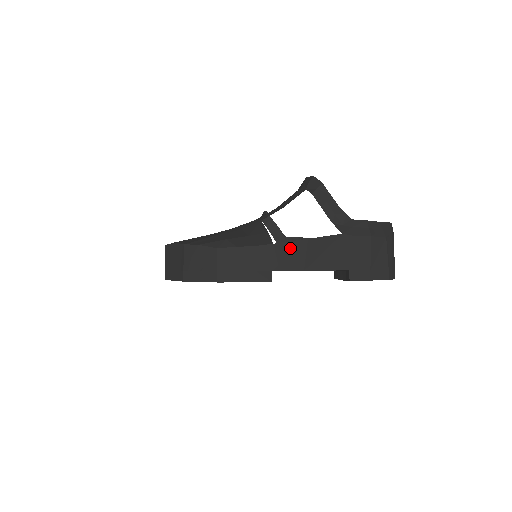
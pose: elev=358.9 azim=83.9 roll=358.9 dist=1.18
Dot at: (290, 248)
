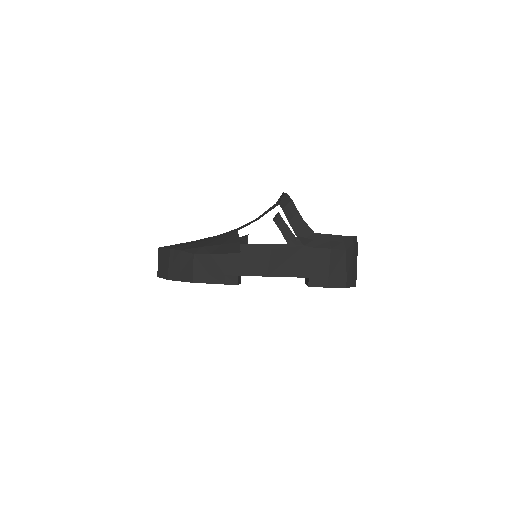
Dot at: (255, 257)
